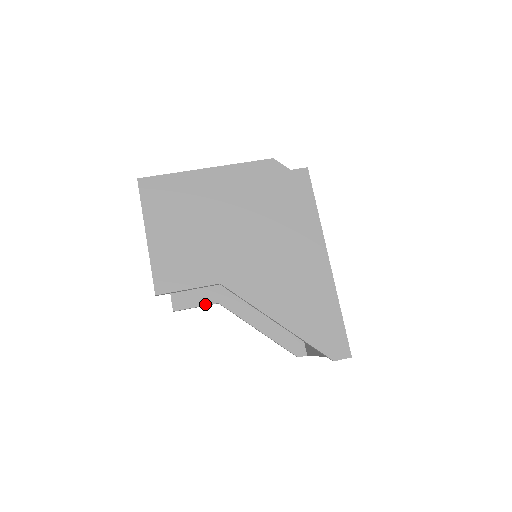
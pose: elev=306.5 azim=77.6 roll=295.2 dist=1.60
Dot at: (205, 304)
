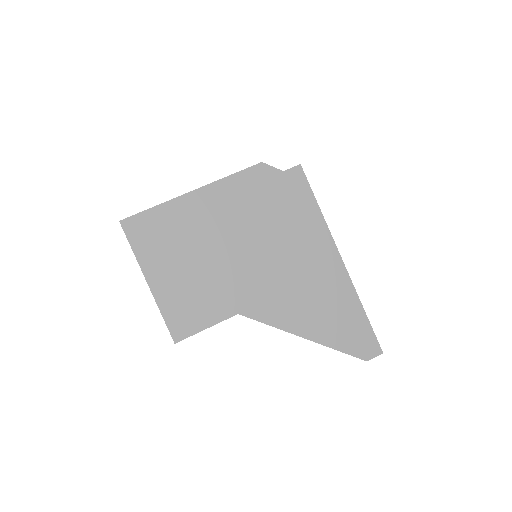
Dot at: occluded
